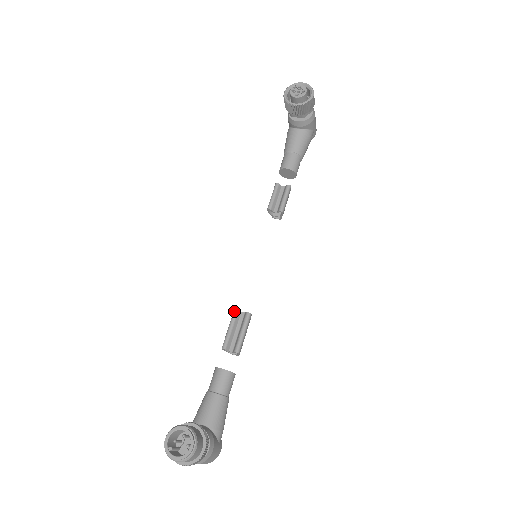
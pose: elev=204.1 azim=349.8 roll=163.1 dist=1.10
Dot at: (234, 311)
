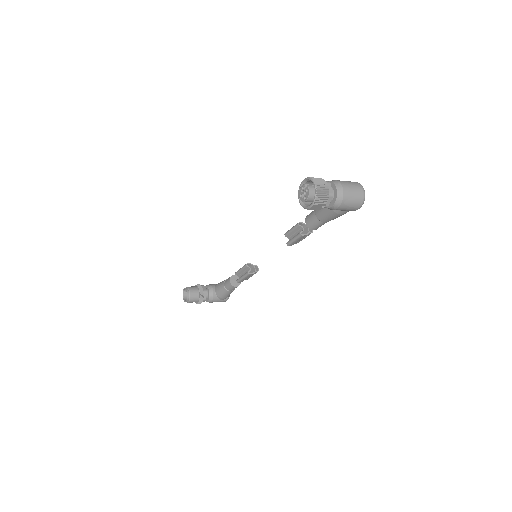
Dot at: (245, 264)
